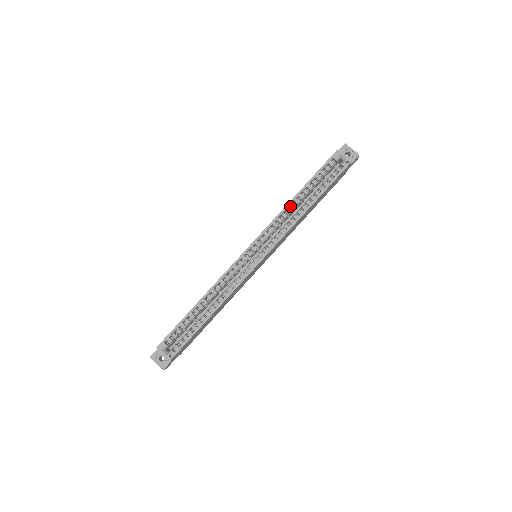
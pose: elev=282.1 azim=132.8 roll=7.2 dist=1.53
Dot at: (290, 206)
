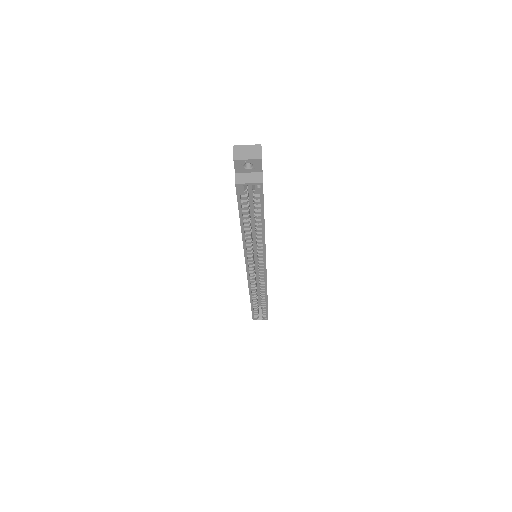
Dot at: (245, 236)
